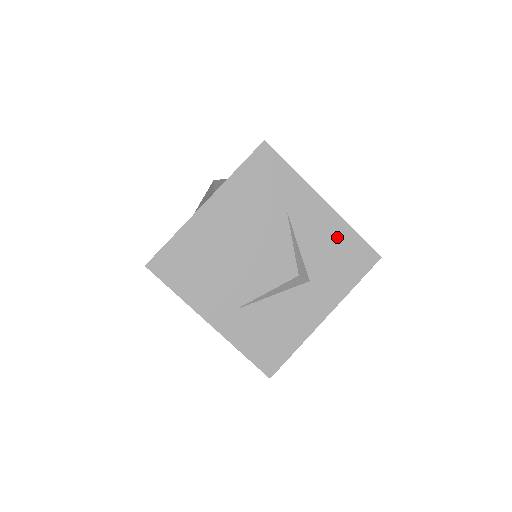
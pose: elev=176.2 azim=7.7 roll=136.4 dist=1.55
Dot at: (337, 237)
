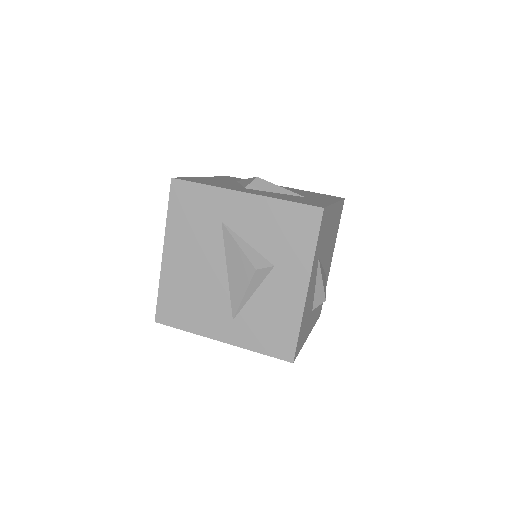
Dot at: (273, 216)
